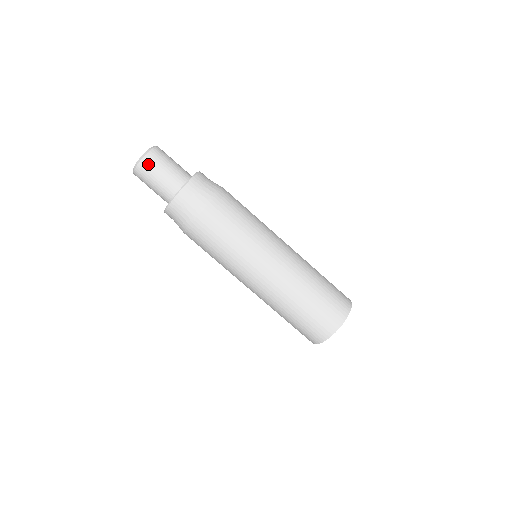
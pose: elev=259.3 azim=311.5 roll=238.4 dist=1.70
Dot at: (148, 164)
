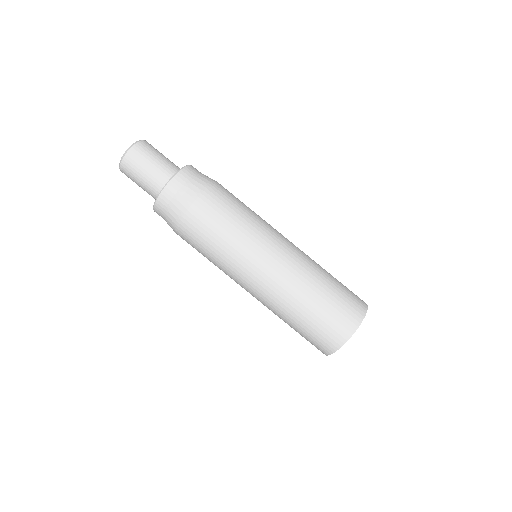
Dot at: (145, 147)
